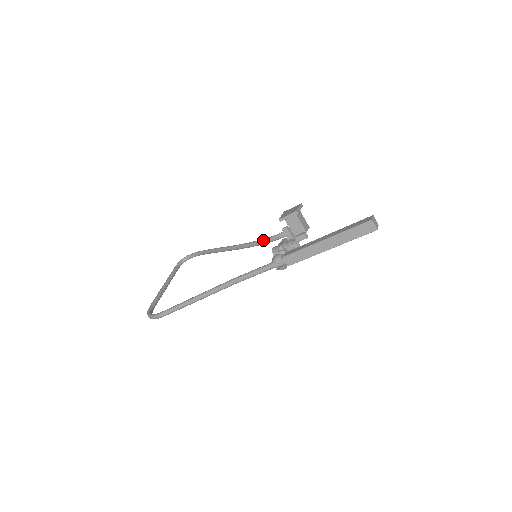
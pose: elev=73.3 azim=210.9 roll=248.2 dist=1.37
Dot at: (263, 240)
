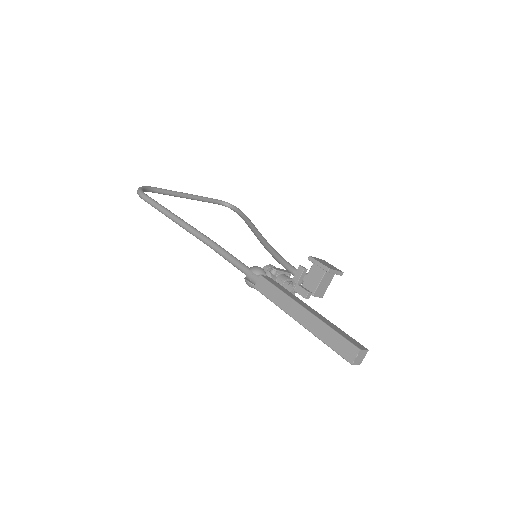
Dot at: (281, 257)
